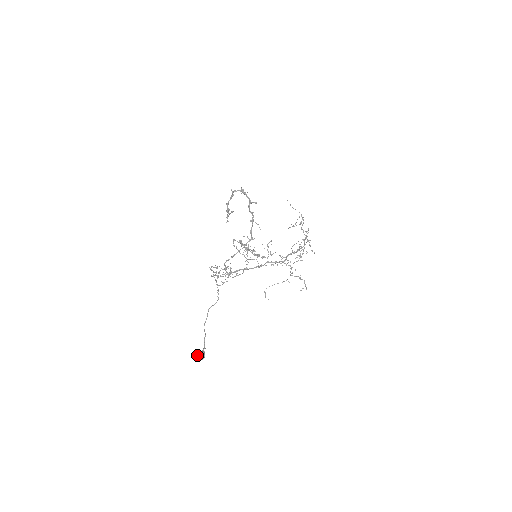
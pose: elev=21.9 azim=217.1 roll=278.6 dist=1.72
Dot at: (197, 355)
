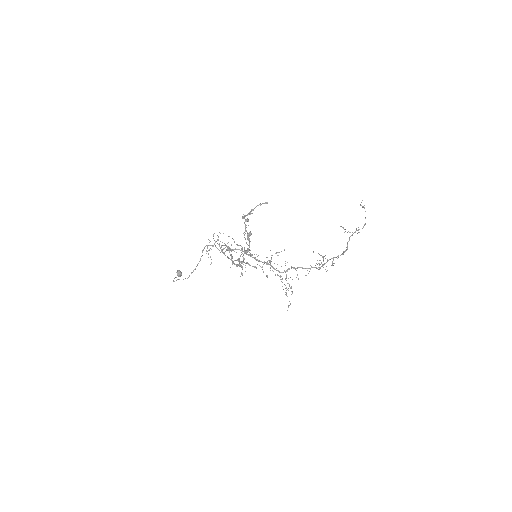
Dot at: (177, 271)
